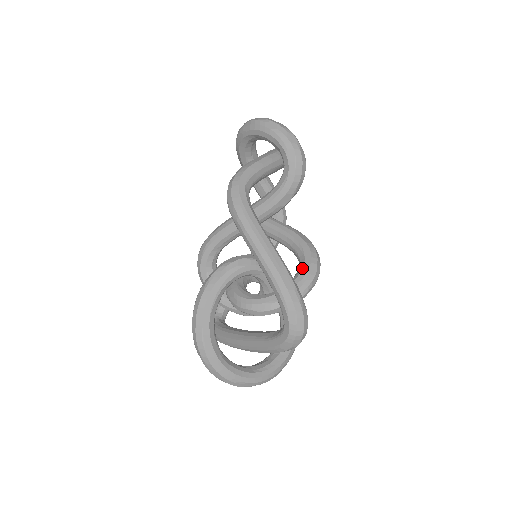
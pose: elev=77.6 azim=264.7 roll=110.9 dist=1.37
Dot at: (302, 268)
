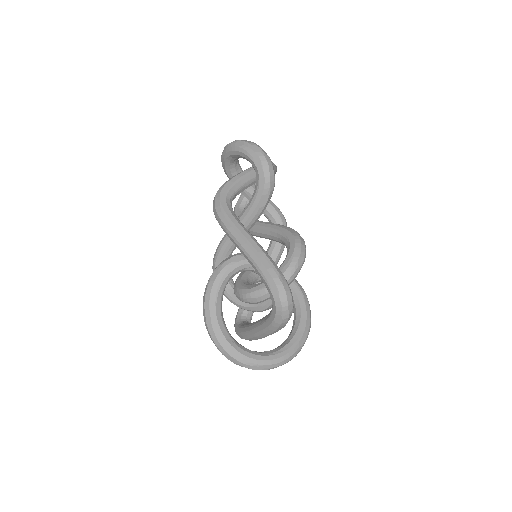
Dot at: (288, 253)
